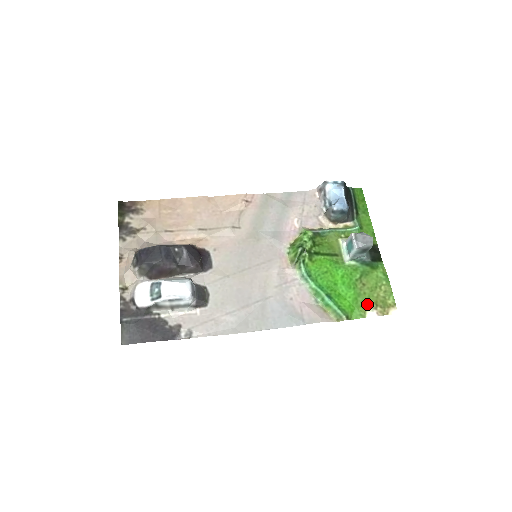
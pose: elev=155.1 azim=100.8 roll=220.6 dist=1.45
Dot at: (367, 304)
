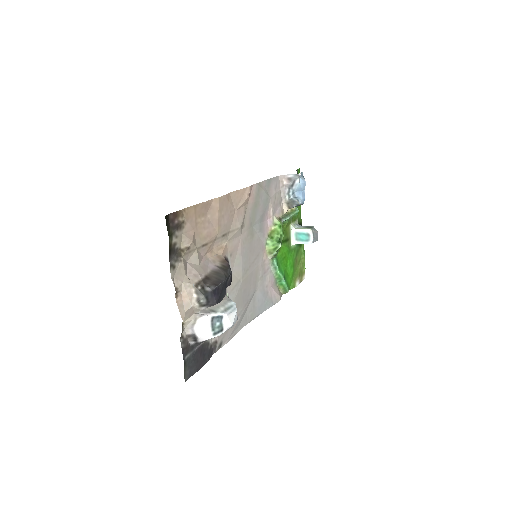
Dot at: (296, 276)
